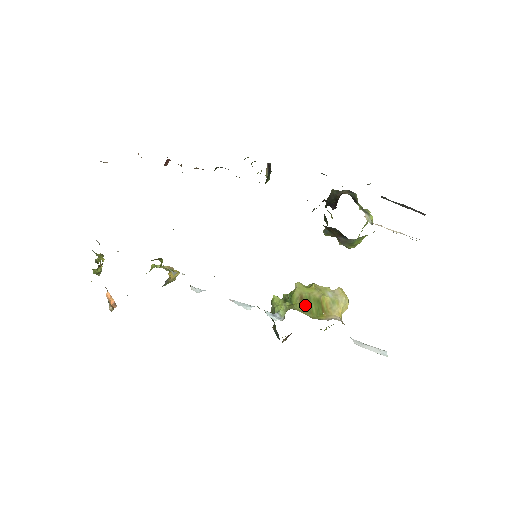
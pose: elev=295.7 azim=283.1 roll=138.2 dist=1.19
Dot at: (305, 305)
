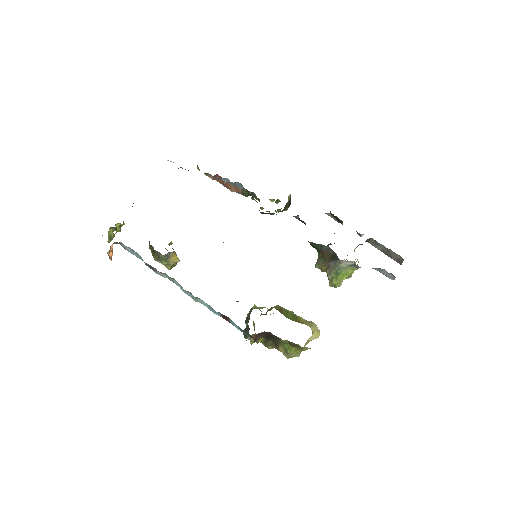
Dot at: (283, 312)
